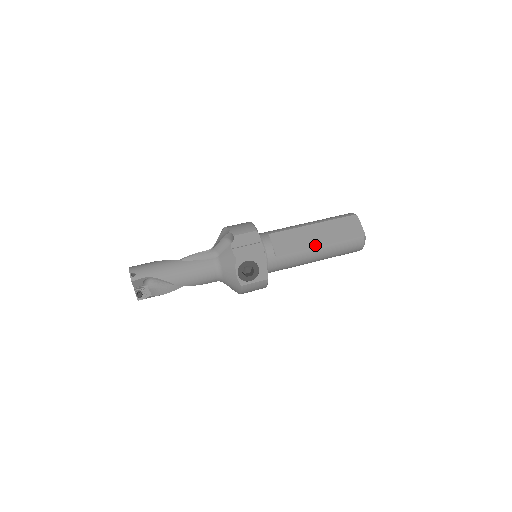
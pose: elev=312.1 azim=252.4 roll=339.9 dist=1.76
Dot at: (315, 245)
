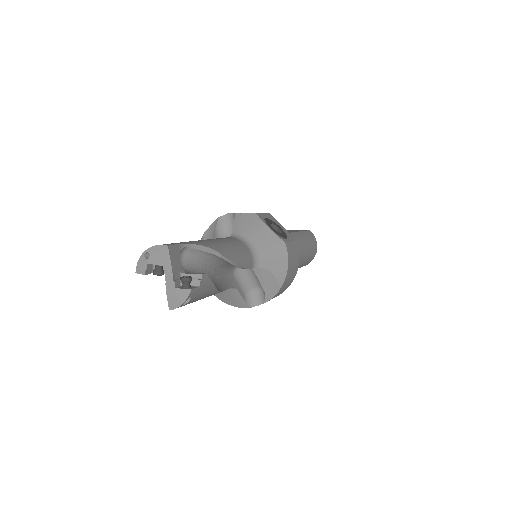
Dot at: occluded
